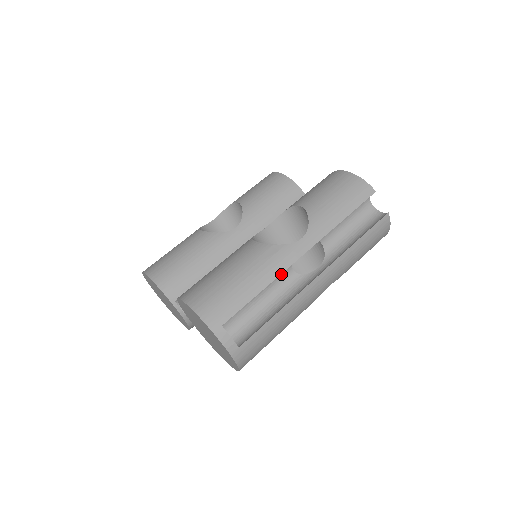
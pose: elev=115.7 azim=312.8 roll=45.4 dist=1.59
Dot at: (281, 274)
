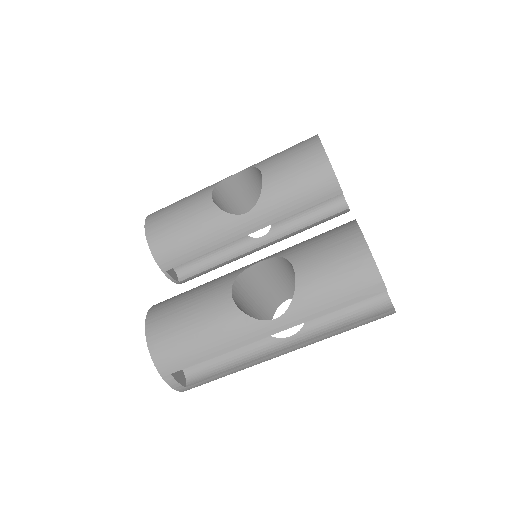
Dot at: occluded
